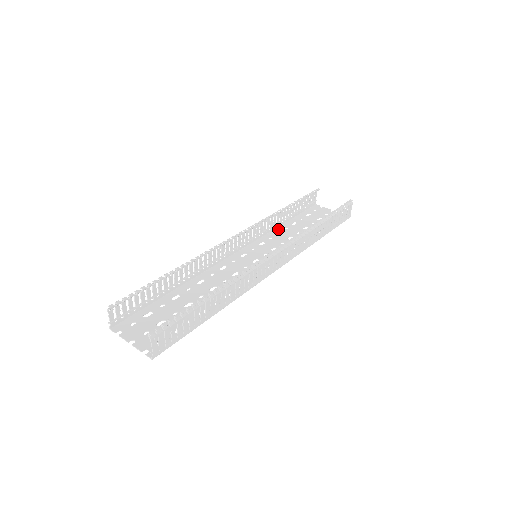
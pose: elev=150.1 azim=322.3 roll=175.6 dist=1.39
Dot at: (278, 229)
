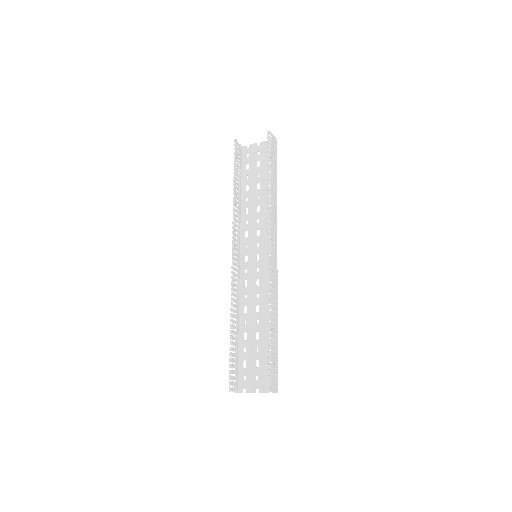
Dot at: (243, 207)
